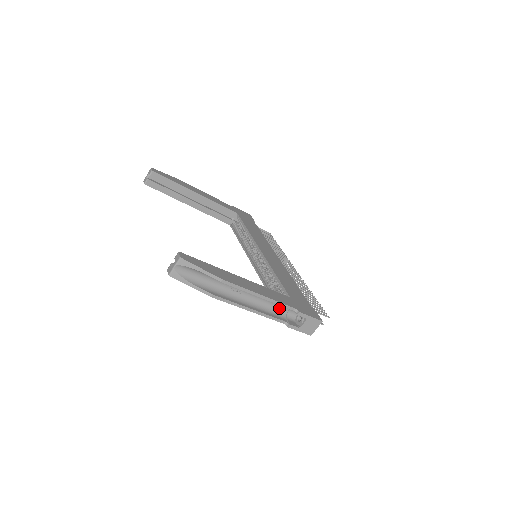
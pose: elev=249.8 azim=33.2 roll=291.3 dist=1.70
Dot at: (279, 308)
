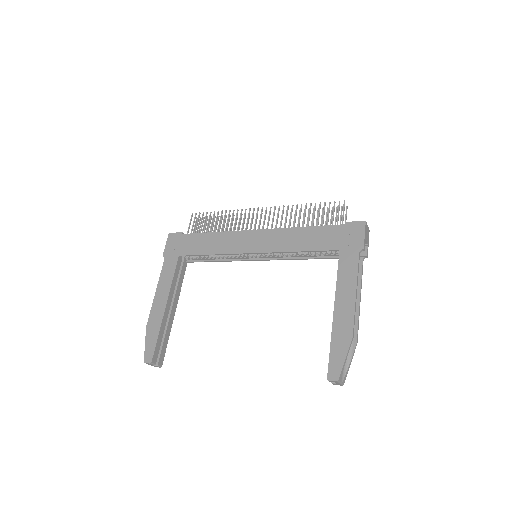
Dot at: occluded
